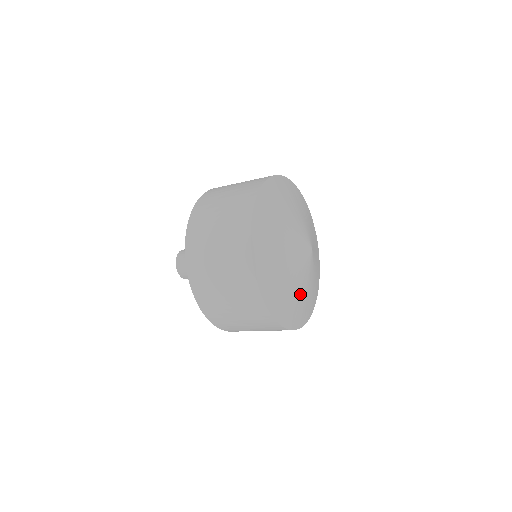
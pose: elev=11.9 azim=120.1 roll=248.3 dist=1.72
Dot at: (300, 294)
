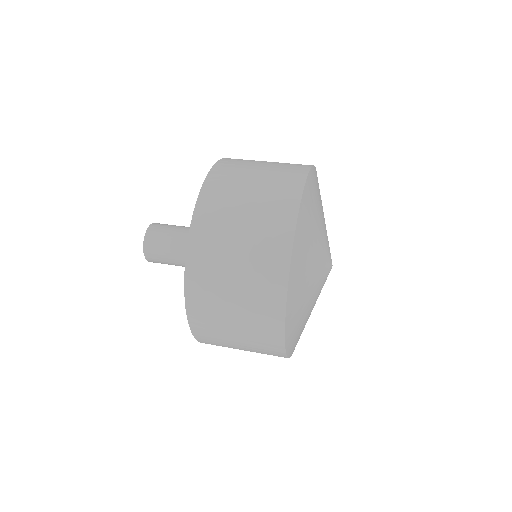
Dot at: occluded
